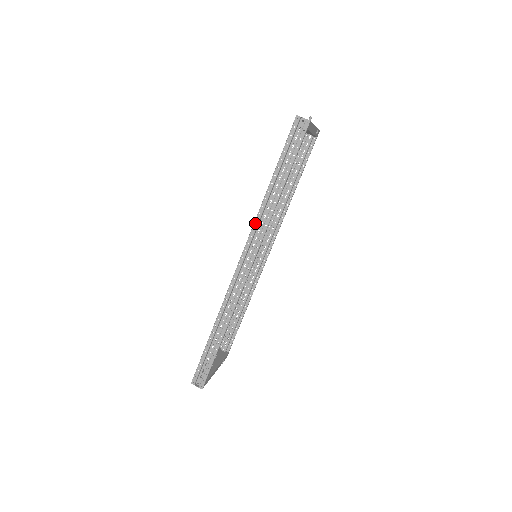
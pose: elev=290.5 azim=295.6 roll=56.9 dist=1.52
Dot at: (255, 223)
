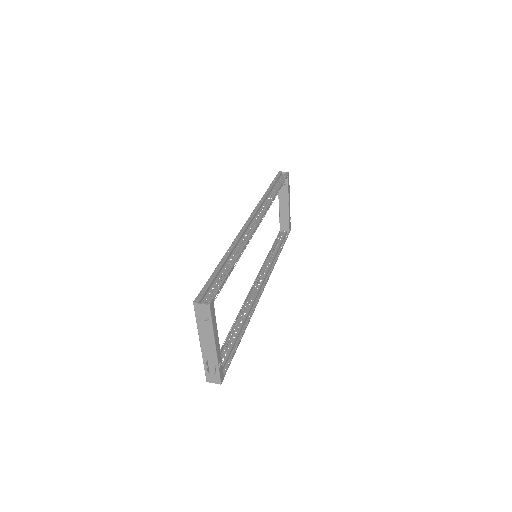
Dot at: (258, 204)
